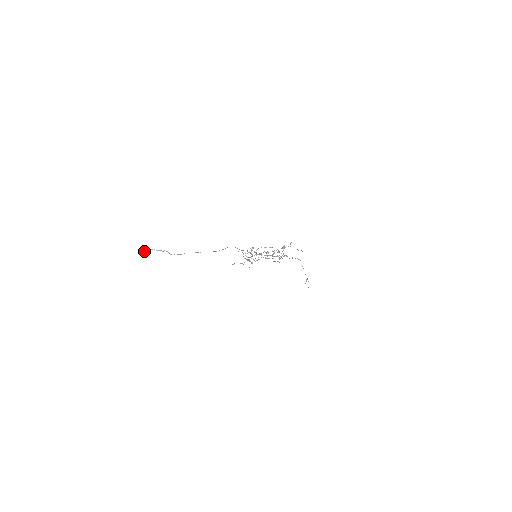
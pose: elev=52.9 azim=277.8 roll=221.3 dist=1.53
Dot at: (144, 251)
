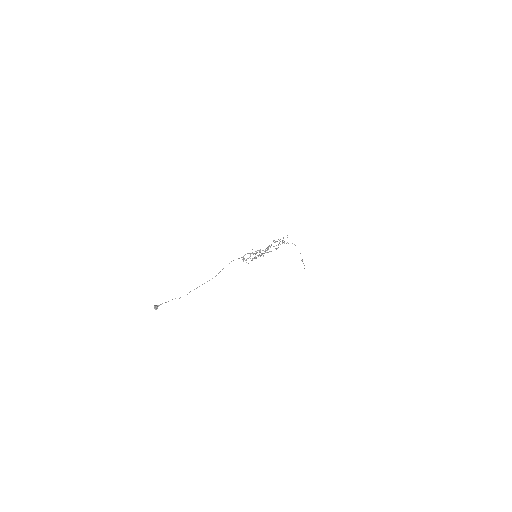
Dot at: occluded
